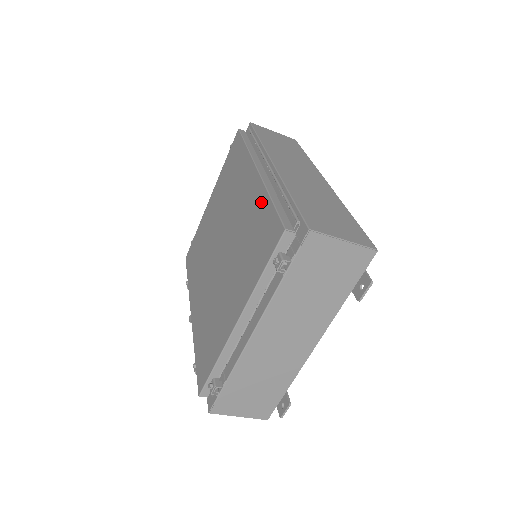
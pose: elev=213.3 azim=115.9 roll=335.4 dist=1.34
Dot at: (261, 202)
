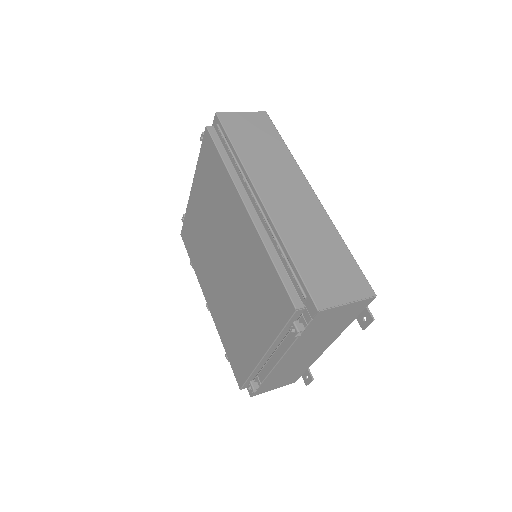
Dot at: (261, 255)
